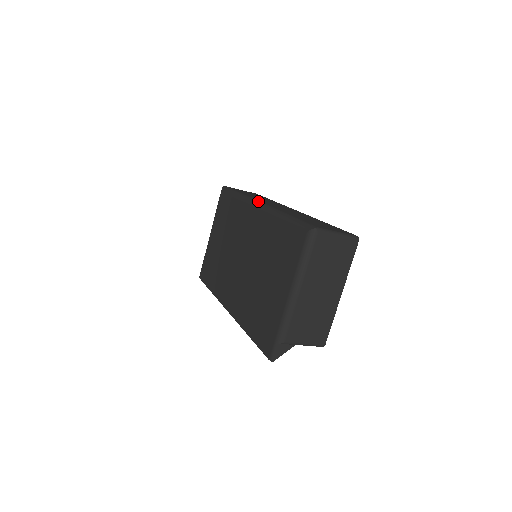
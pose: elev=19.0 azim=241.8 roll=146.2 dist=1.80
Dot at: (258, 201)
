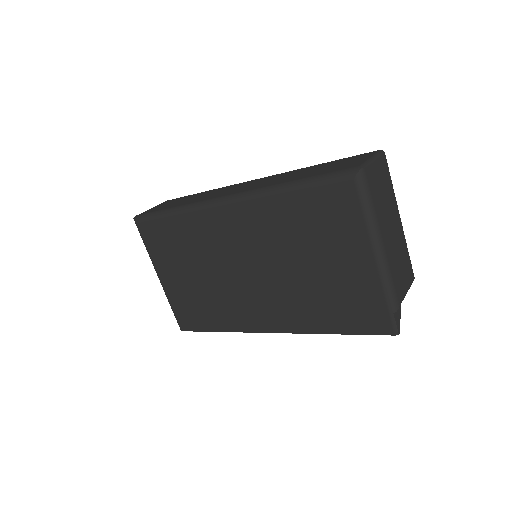
Dot at: (219, 198)
